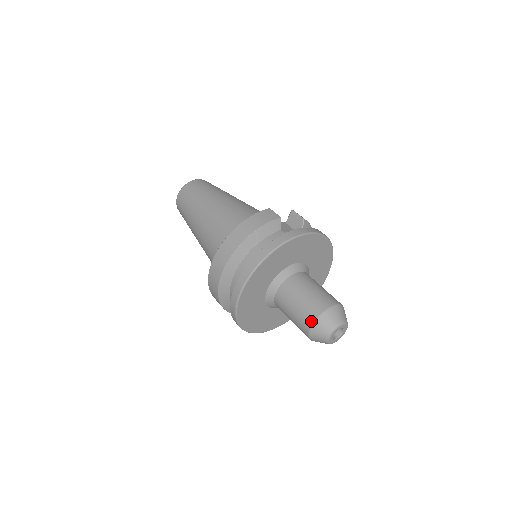
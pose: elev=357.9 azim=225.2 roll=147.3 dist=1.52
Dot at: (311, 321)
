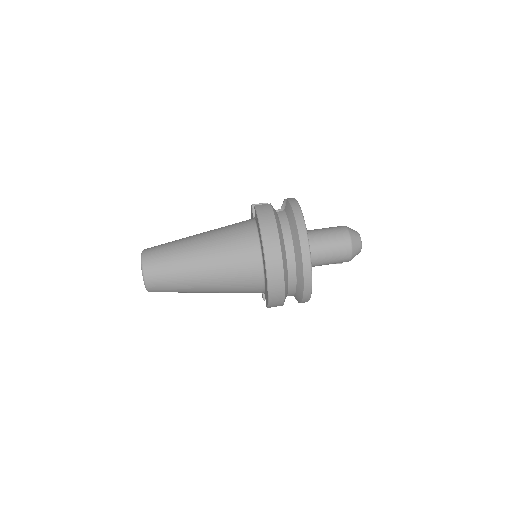
Dot at: (349, 244)
